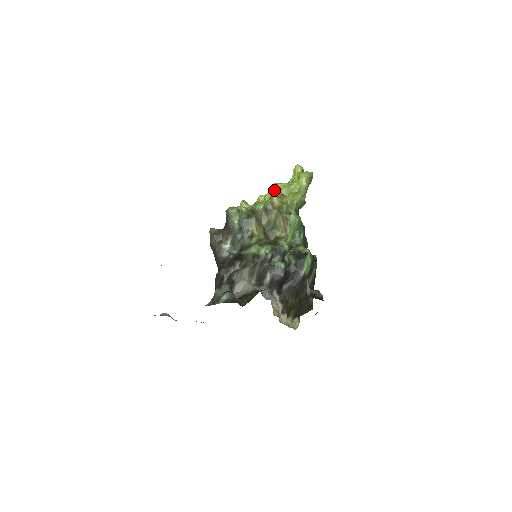
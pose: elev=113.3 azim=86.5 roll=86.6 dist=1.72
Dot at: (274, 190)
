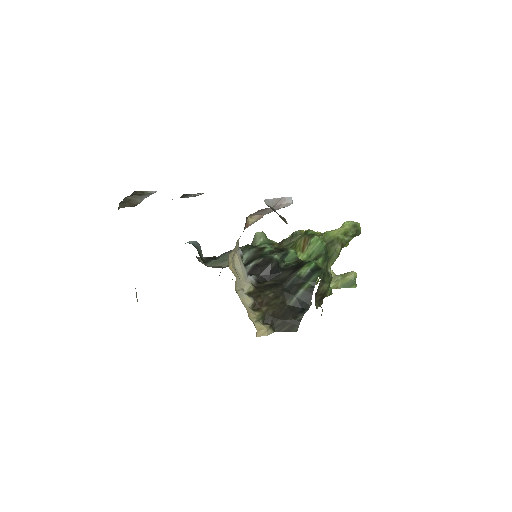
Dot at: occluded
